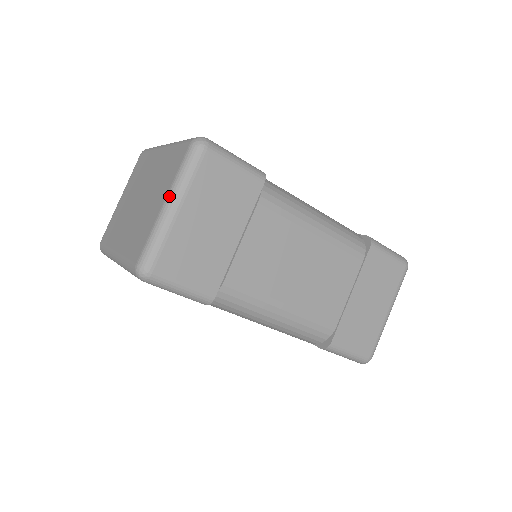
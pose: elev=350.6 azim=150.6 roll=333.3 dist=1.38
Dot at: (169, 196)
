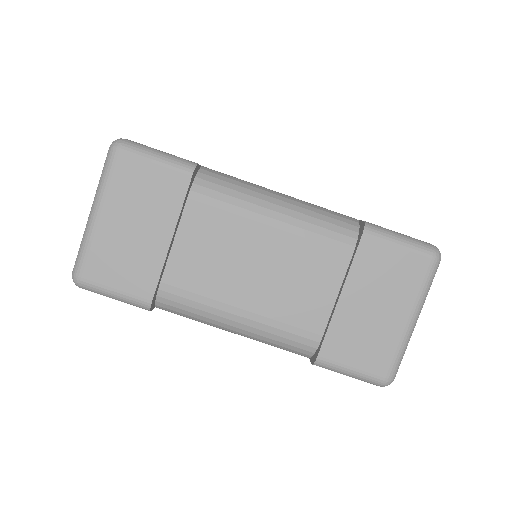
Dot at: occluded
